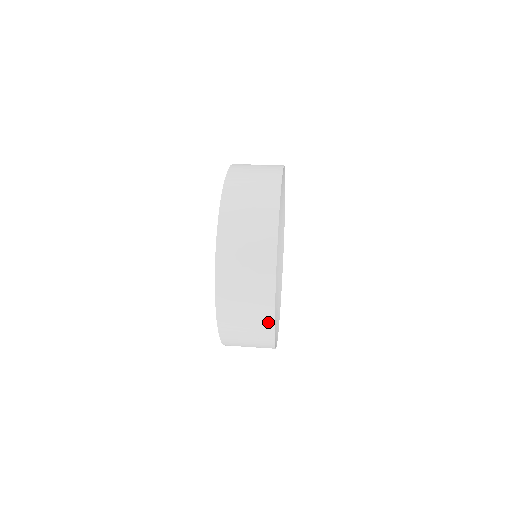
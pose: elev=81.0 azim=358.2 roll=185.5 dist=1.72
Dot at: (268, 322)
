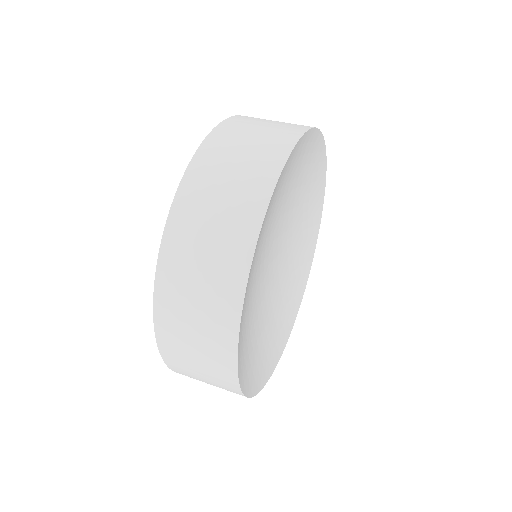
Dot at: (255, 212)
